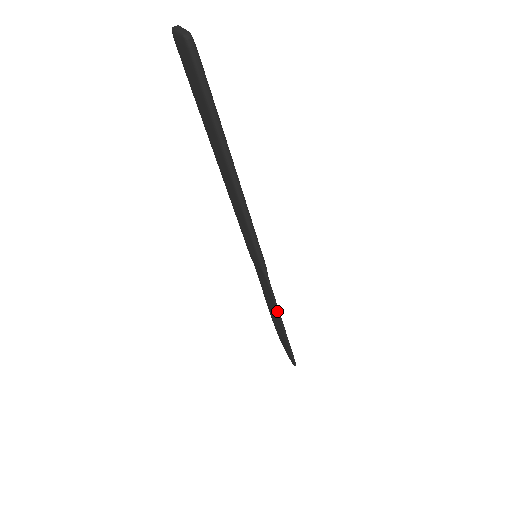
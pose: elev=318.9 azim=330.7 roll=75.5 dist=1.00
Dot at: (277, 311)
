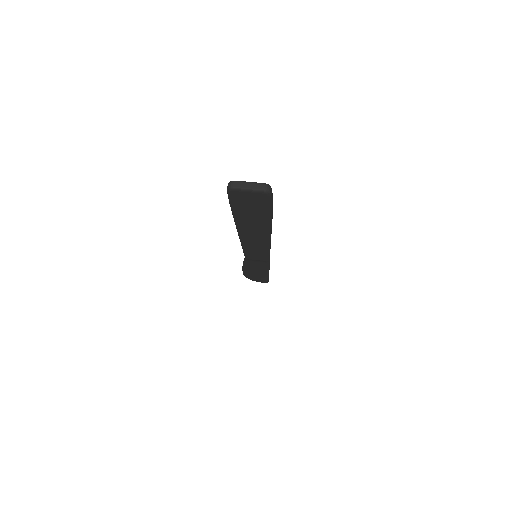
Dot at: (268, 270)
